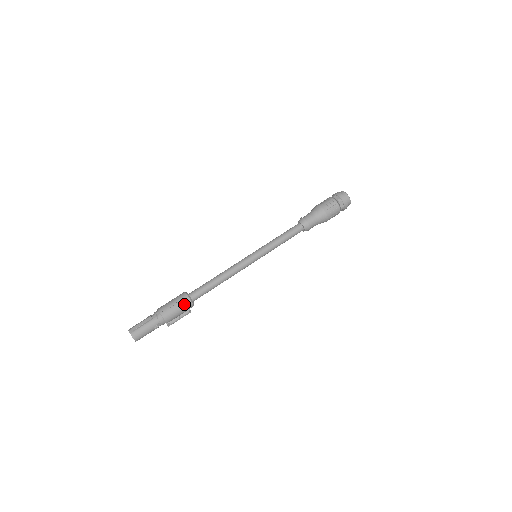
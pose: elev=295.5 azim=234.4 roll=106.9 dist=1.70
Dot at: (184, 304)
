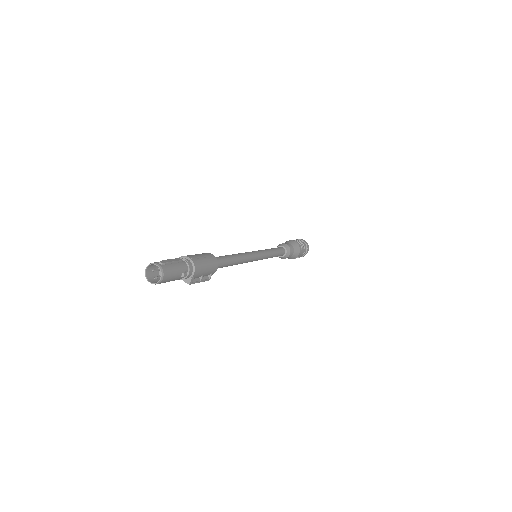
Dot at: (212, 262)
